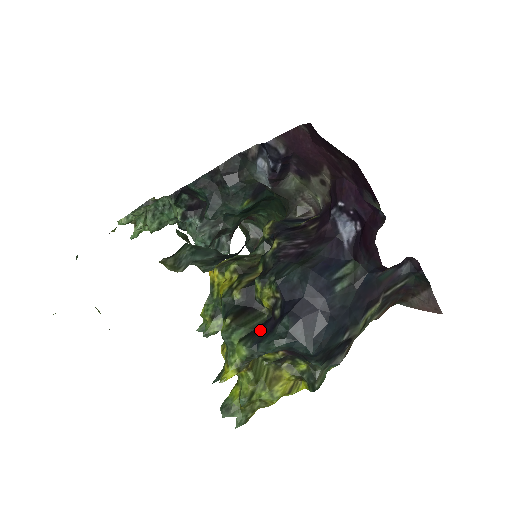
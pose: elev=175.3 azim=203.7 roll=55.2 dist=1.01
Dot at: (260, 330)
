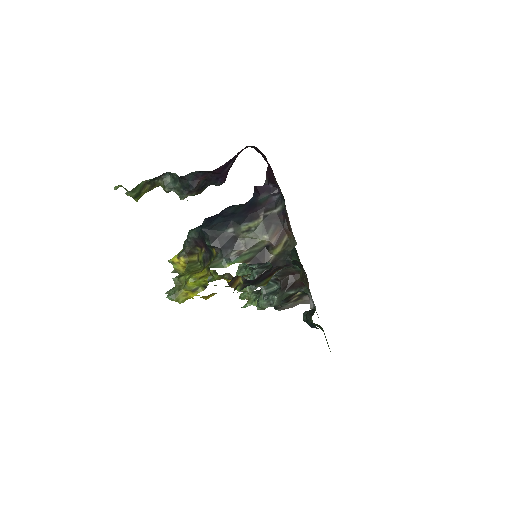
Dot at: occluded
